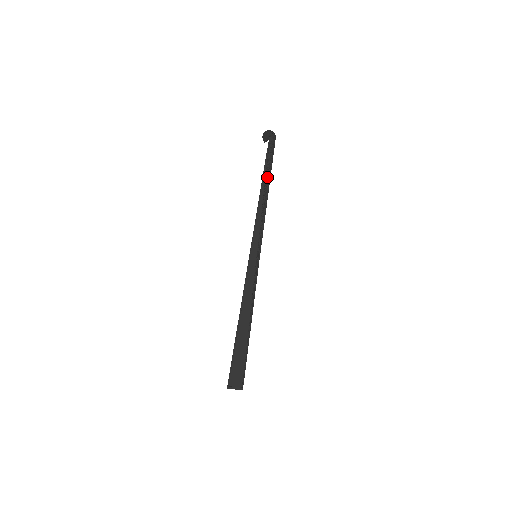
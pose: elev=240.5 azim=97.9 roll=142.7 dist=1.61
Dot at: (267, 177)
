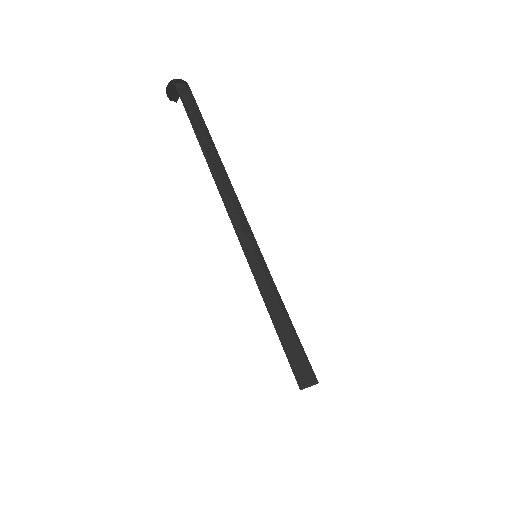
Dot at: (211, 154)
